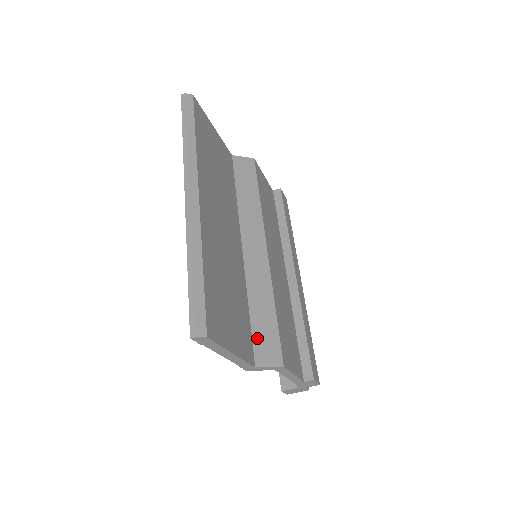
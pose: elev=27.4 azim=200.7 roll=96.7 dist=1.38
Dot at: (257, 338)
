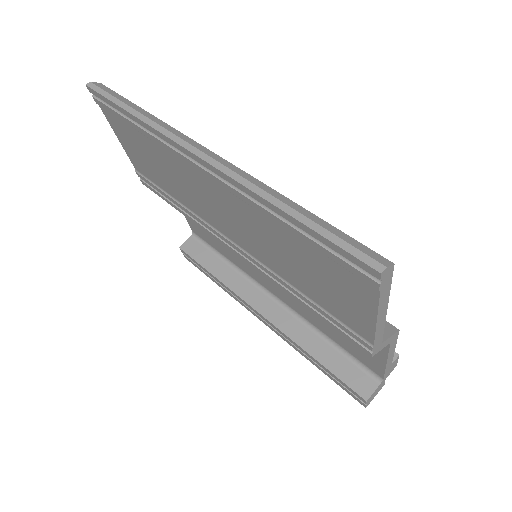
Dot at: occluded
